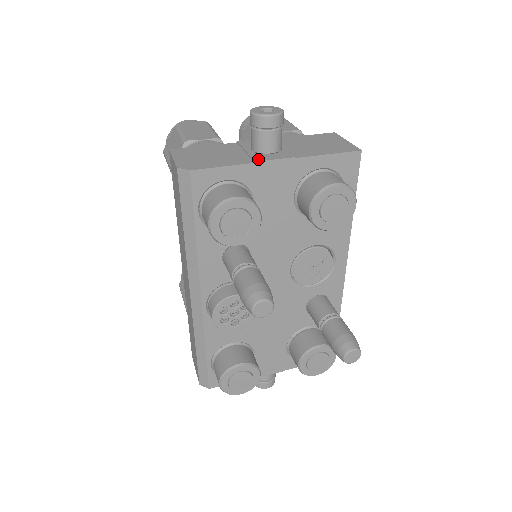
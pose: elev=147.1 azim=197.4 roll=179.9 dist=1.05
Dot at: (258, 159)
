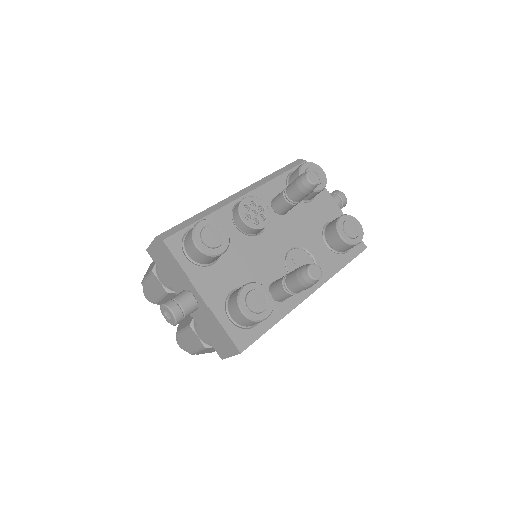
Dot at: (328, 195)
